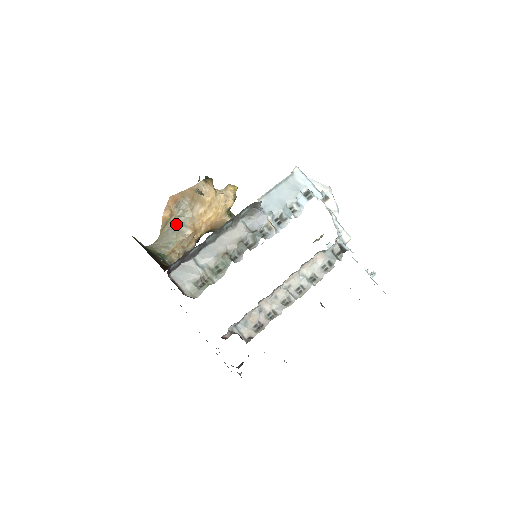
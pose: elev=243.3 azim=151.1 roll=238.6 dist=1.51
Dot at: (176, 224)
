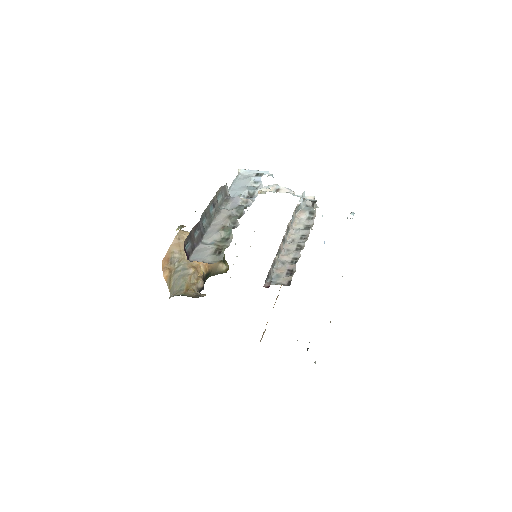
Dot at: (178, 273)
